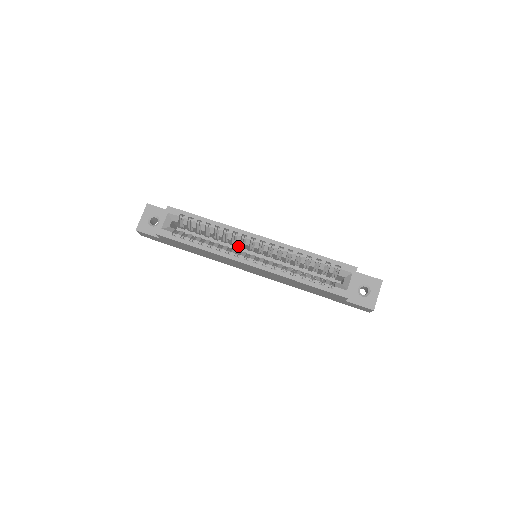
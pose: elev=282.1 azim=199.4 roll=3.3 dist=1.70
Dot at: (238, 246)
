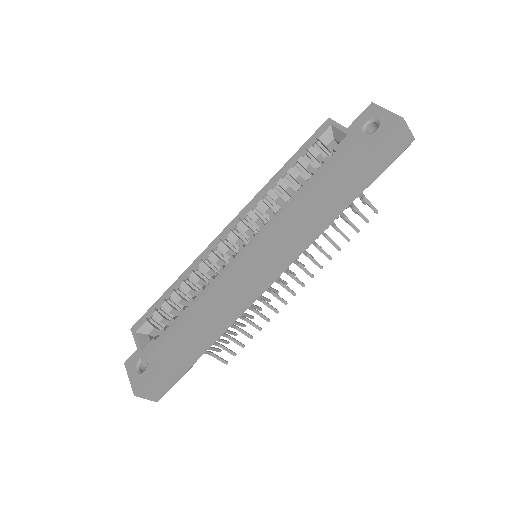
Dot at: occluded
